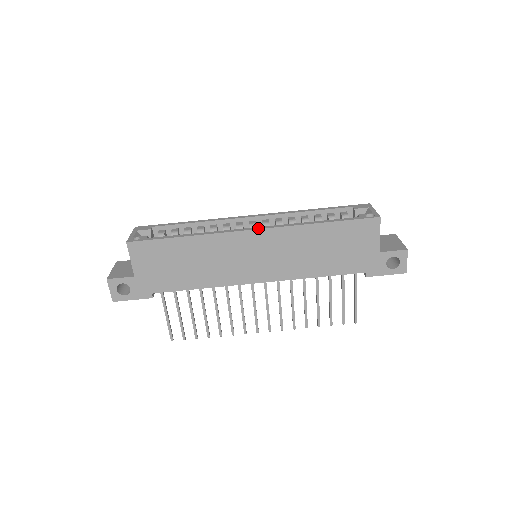
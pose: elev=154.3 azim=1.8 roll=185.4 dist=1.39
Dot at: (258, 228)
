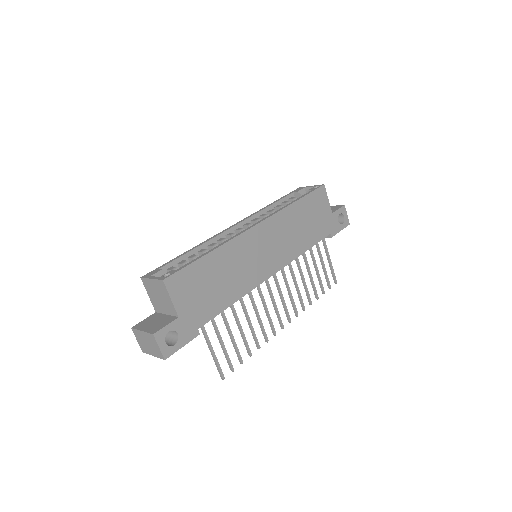
Dot at: (259, 222)
